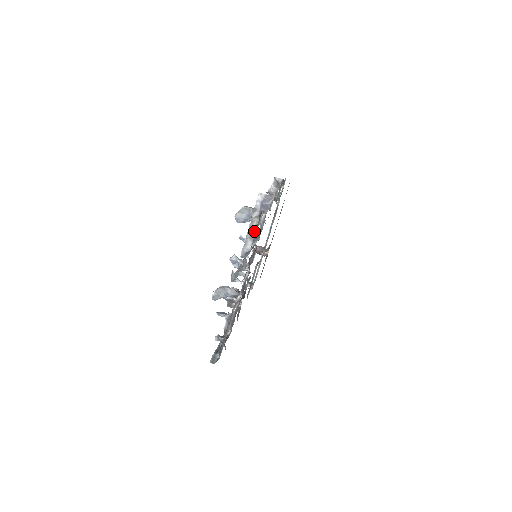
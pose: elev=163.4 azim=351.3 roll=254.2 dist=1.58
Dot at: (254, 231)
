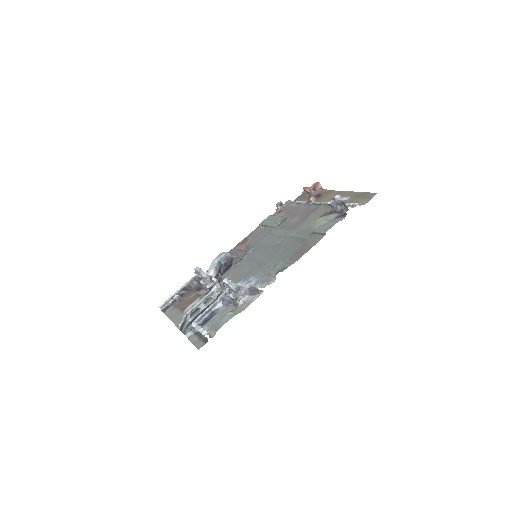
Dot at: (201, 335)
